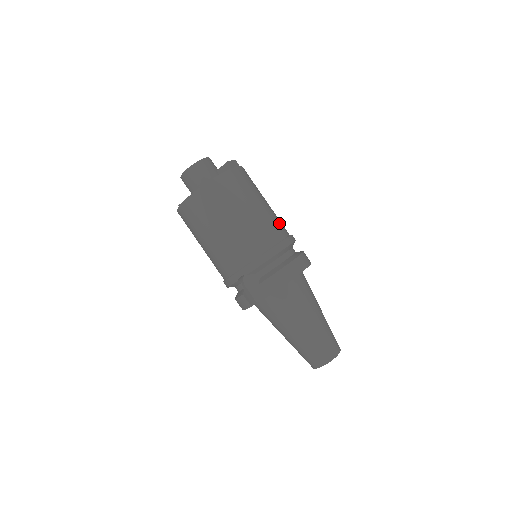
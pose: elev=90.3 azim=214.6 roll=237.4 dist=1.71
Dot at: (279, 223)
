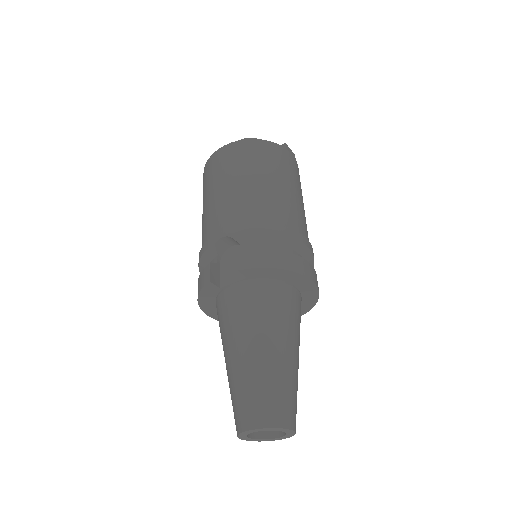
Dot at: (305, 226)
